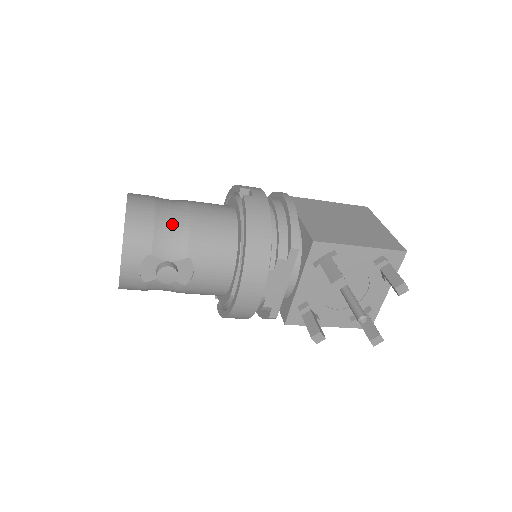
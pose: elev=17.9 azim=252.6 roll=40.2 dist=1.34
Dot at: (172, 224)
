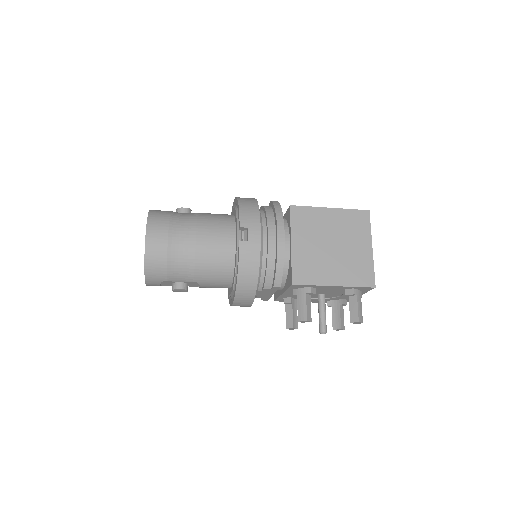
Dot at: (181, 260)
